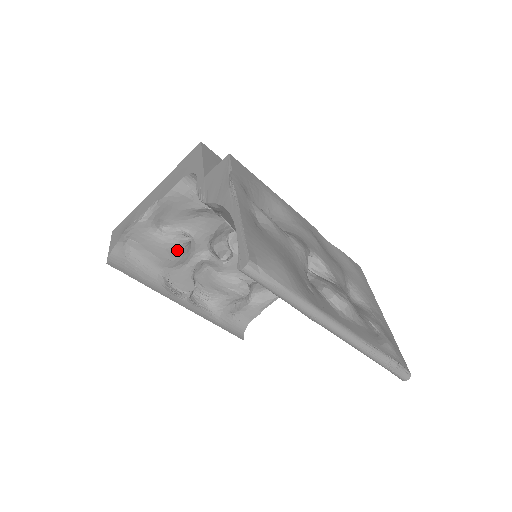
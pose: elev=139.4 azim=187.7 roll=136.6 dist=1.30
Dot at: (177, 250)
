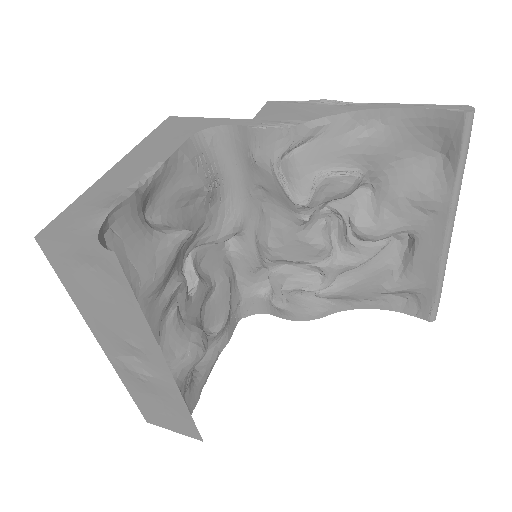
Dot at: (170, 255)
